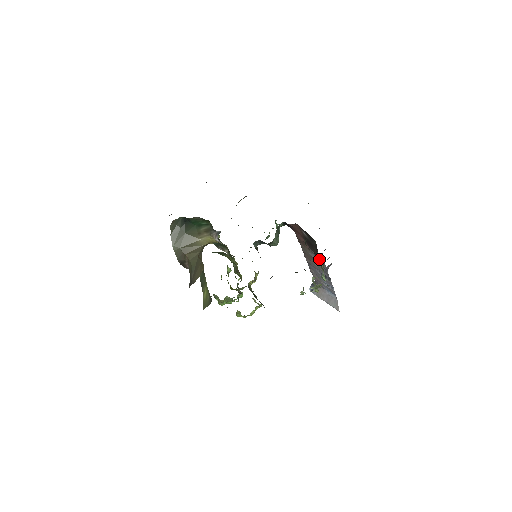
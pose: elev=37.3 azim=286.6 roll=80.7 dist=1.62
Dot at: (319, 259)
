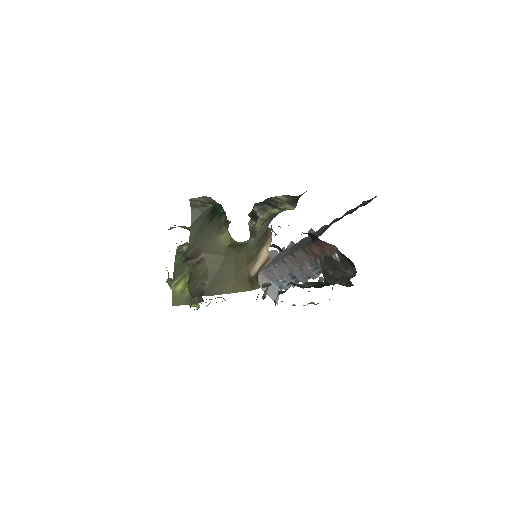
Dot at: (329, 279)
